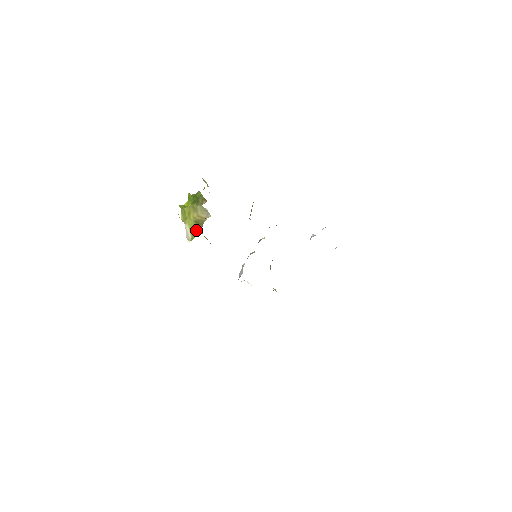
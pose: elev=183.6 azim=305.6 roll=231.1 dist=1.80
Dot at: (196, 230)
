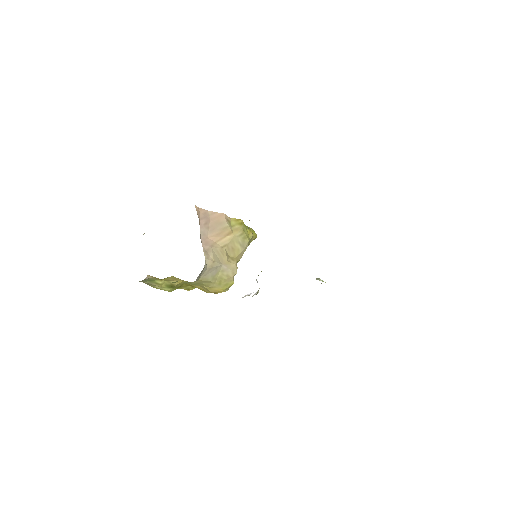
Dot at: occluded
